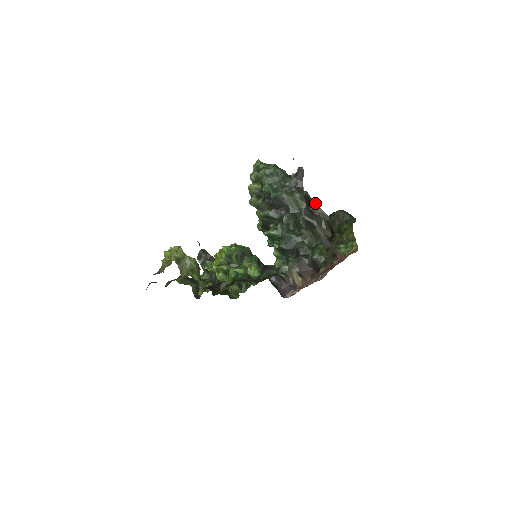
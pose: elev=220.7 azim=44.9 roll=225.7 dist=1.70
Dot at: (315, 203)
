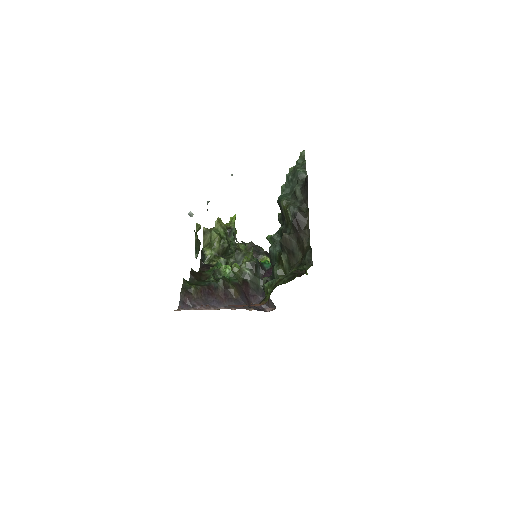
Dot at: occluded
